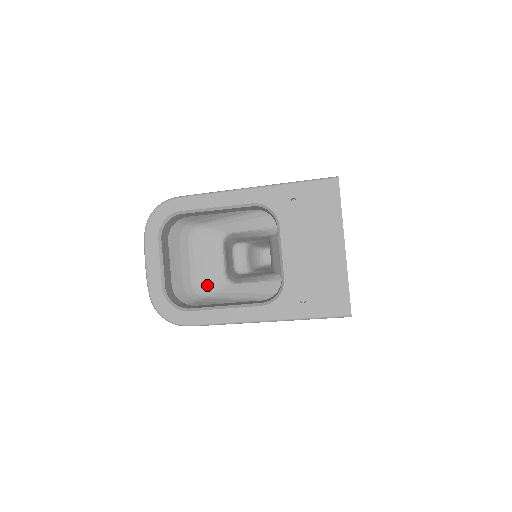
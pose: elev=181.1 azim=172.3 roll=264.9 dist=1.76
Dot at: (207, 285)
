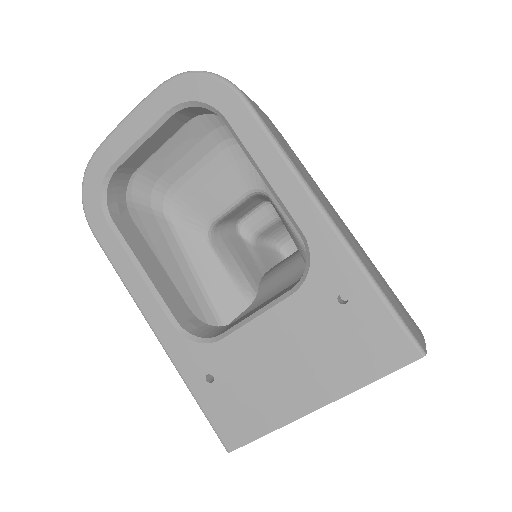
Dot at: (184, 207)
